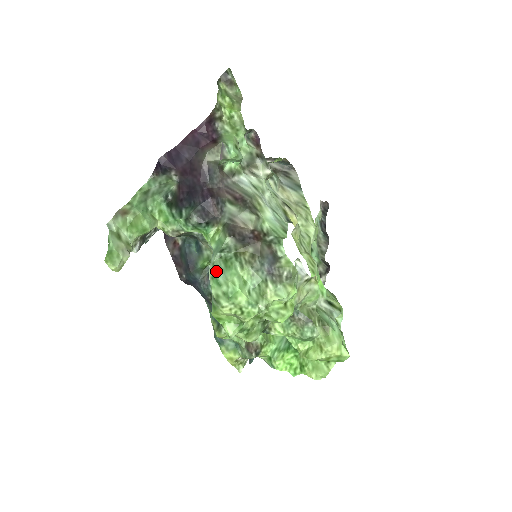
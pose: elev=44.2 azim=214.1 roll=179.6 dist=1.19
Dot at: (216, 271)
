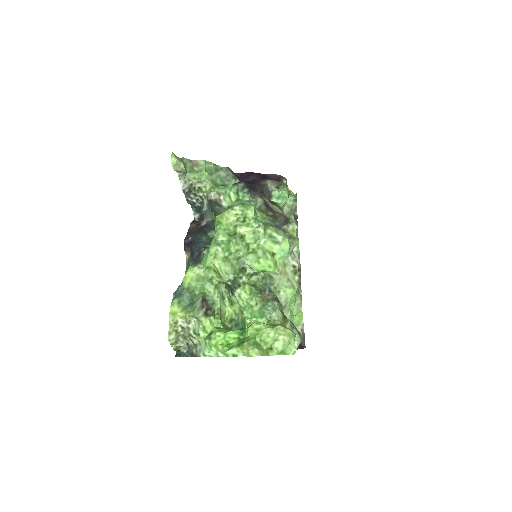
Dot at: (241, 199)
